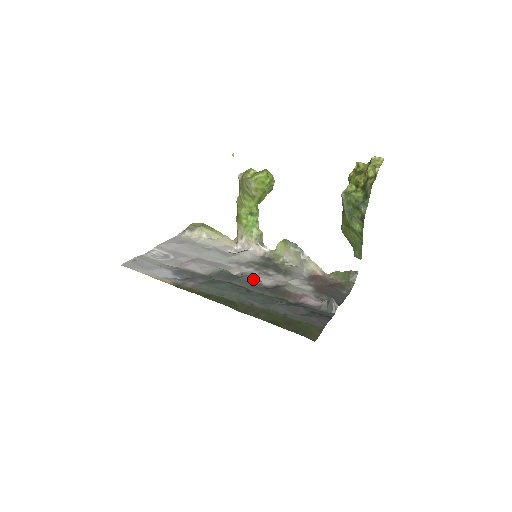
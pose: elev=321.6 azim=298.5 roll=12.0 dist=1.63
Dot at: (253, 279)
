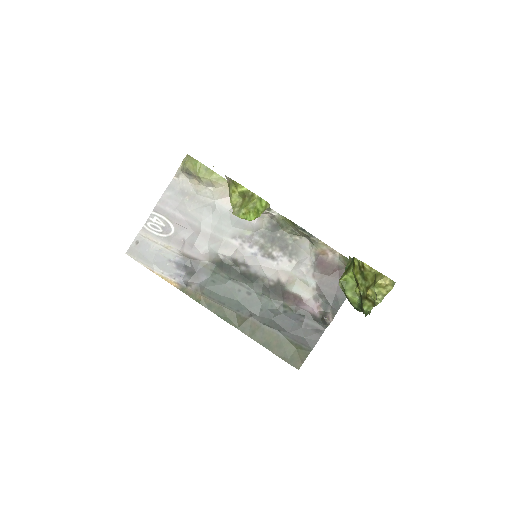
Dot at: (254, 275)
